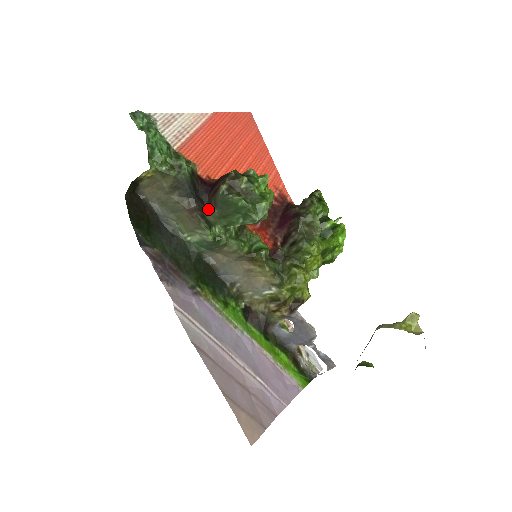
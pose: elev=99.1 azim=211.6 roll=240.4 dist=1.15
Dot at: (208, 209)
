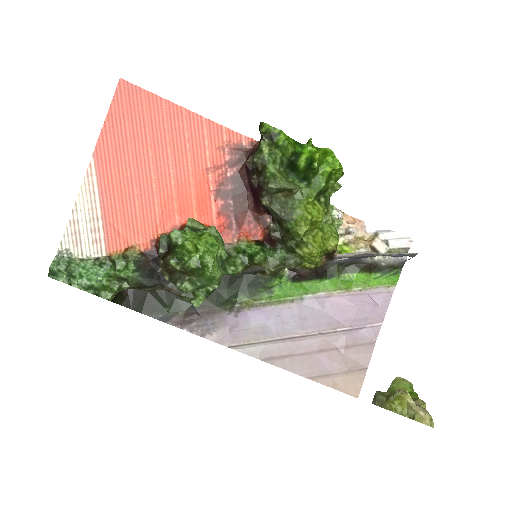
Dot at: occluded
